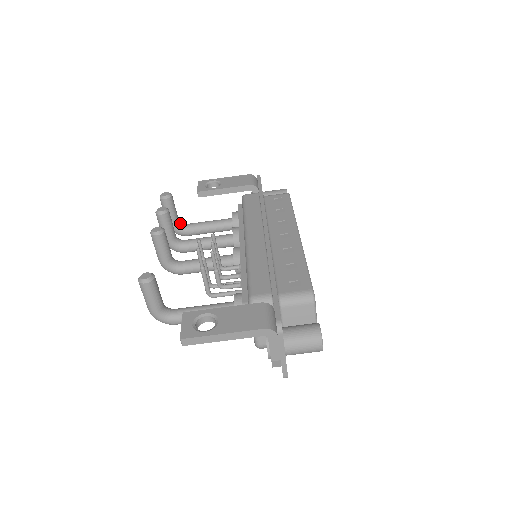
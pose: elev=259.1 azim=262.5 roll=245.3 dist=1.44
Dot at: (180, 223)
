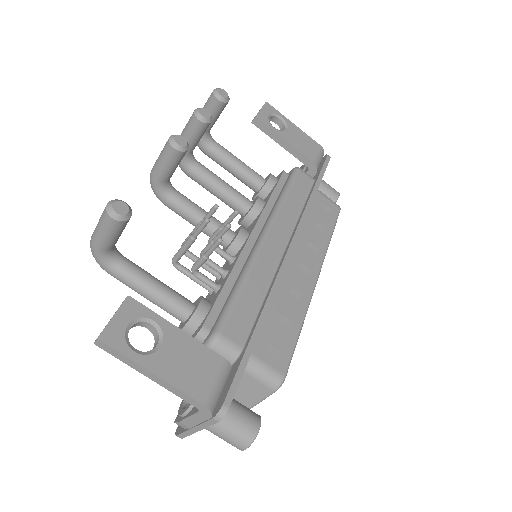
Dot at: (209, 134)
